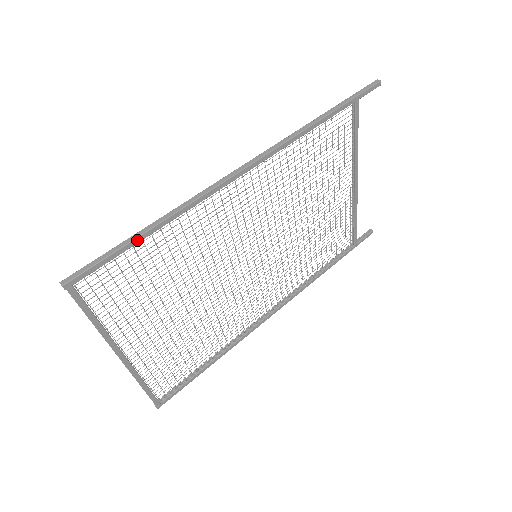
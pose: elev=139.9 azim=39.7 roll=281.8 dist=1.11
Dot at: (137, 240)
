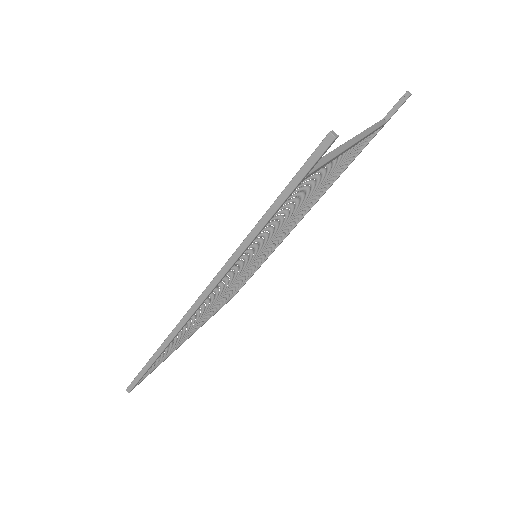
Dot at: occluded
